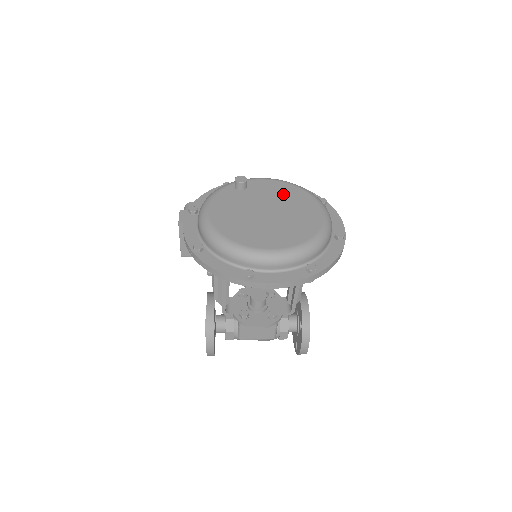
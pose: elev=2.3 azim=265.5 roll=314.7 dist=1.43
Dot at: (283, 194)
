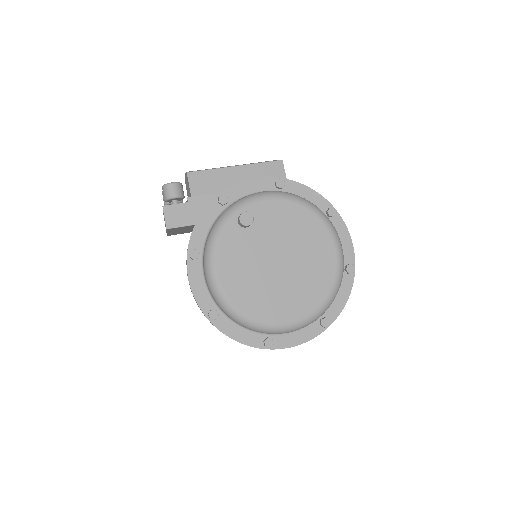
Dot at: (293, 226)
